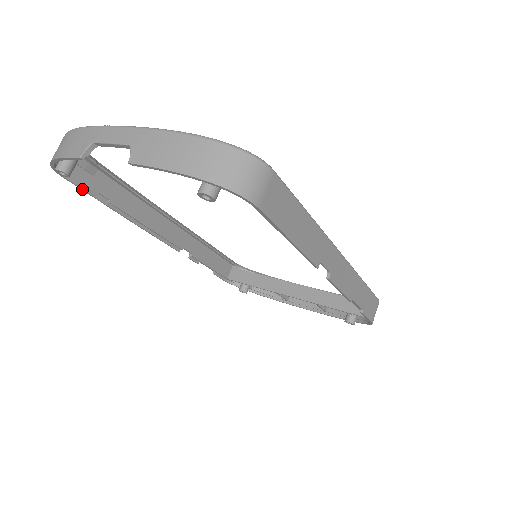
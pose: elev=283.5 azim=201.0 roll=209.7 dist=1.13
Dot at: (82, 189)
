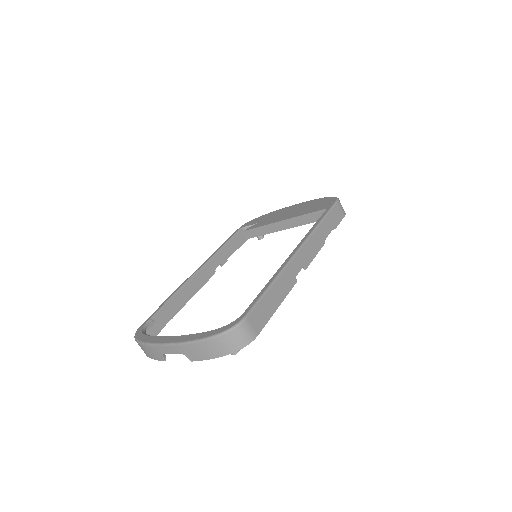
Dot at: occluded
